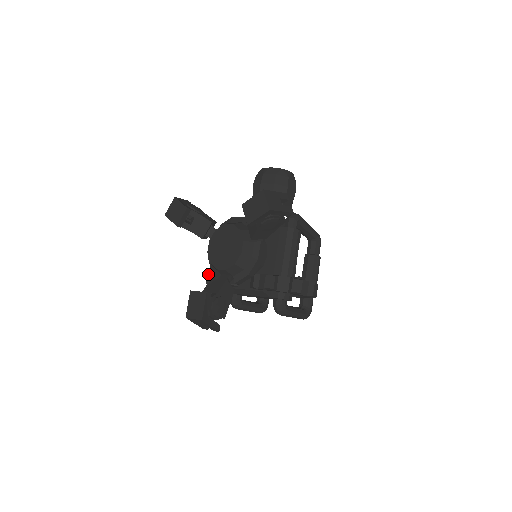
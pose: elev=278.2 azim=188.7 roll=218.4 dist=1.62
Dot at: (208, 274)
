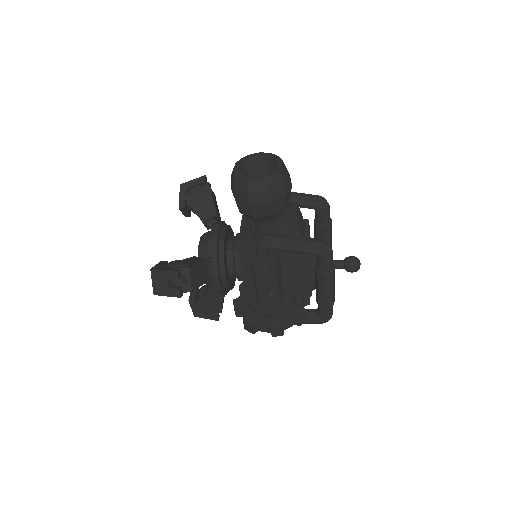
Dot at: occluded
